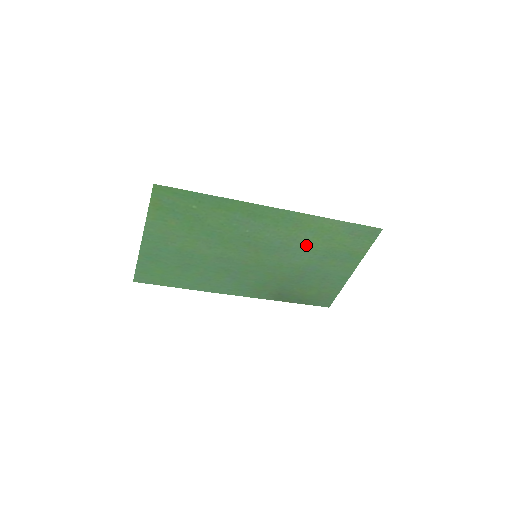
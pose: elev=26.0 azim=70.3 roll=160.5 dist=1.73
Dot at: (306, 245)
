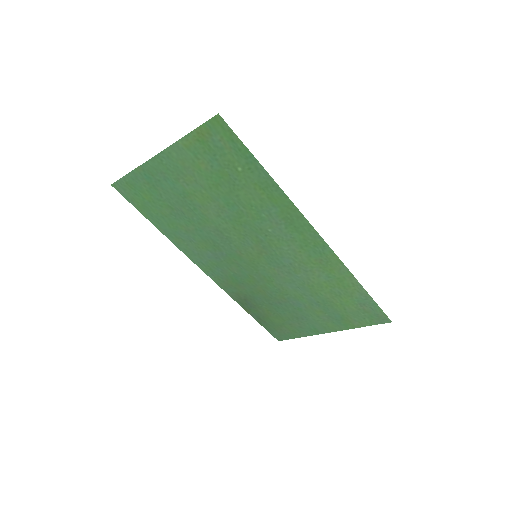
Dot at: (311, 282)
